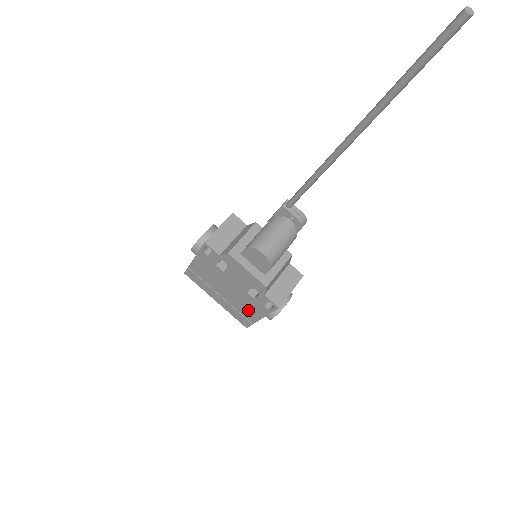
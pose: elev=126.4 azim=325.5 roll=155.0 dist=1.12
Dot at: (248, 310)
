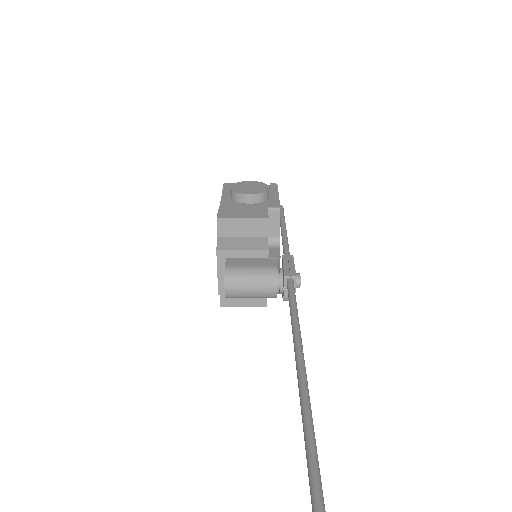
Dot at: occluded
